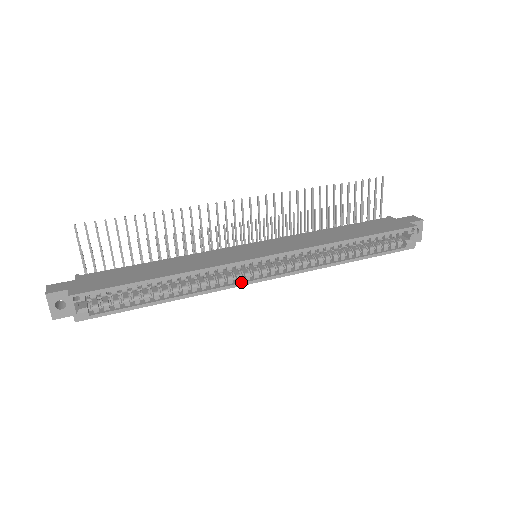
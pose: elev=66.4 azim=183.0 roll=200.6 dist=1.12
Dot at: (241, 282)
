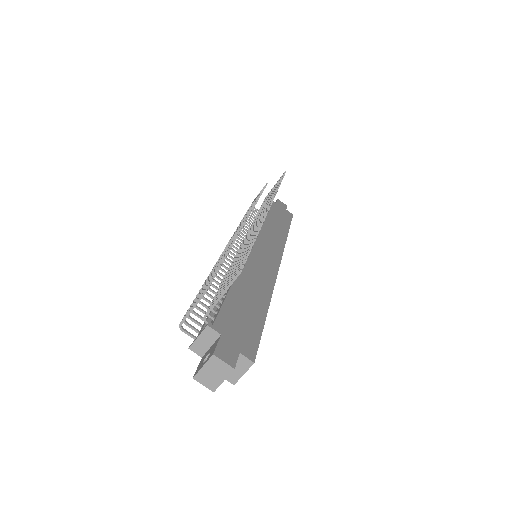
Dot at: occluded
